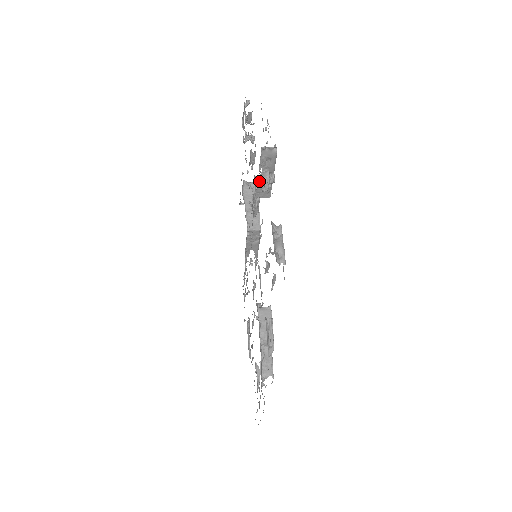
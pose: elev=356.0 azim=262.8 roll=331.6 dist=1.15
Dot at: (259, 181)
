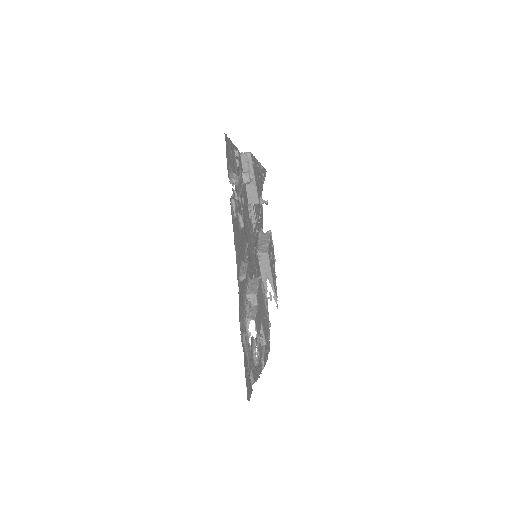
Dot at: (247, 186)
